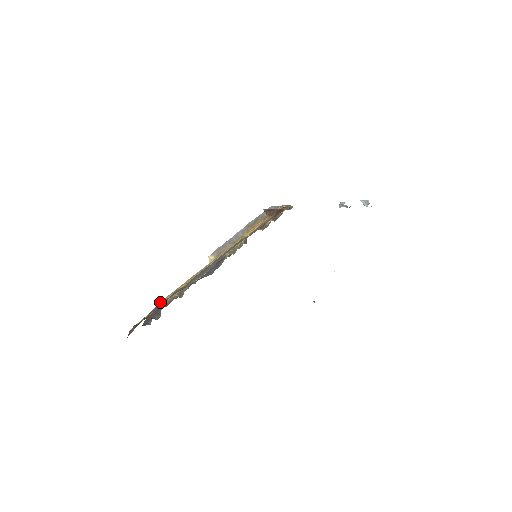
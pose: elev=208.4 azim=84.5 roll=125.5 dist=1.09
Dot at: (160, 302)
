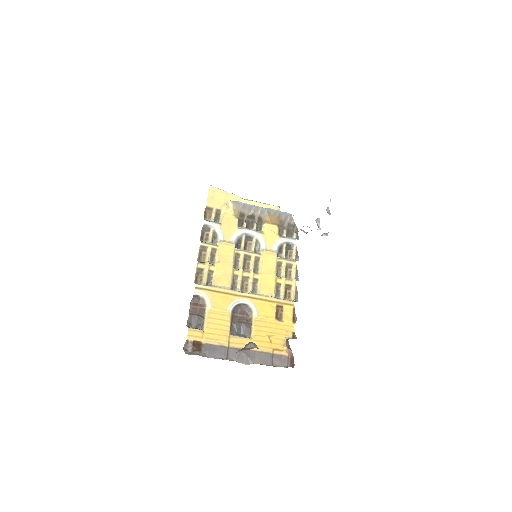
Dot at: (197, 287)
